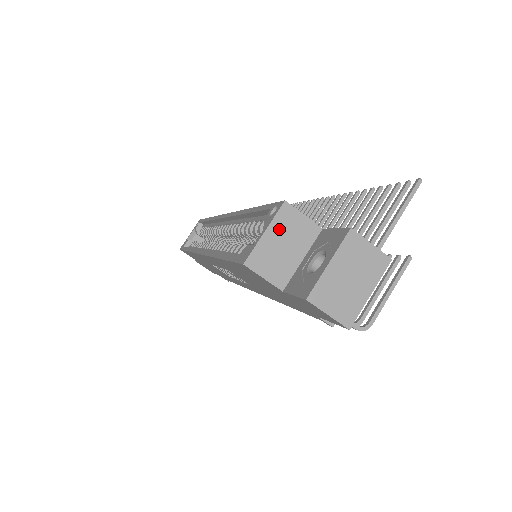
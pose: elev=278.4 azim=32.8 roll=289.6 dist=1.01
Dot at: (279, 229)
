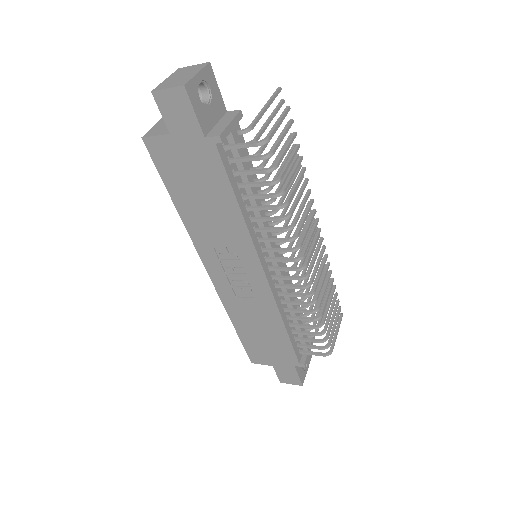
Dot at: occluded
